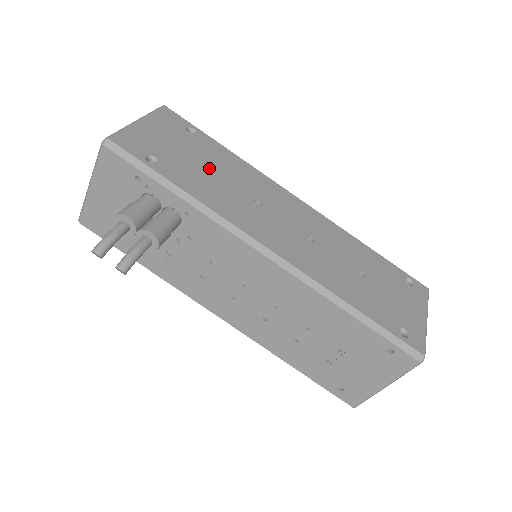
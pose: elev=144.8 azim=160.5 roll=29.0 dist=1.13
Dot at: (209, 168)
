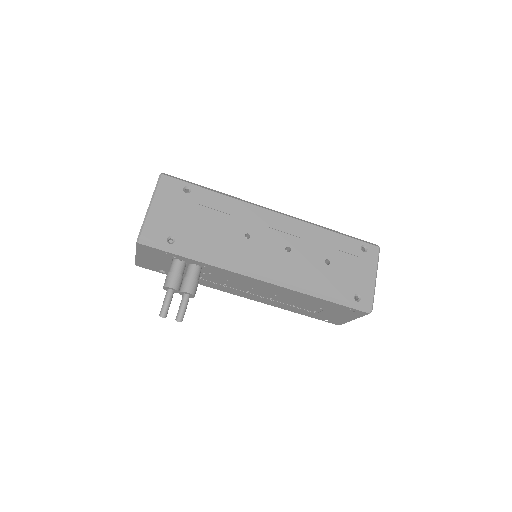
Dot at: (208, 223)
